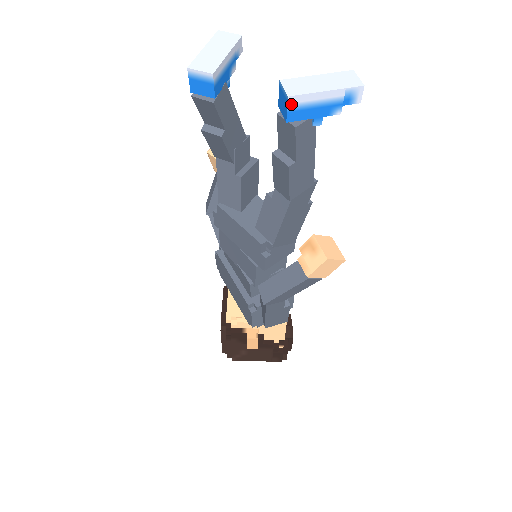
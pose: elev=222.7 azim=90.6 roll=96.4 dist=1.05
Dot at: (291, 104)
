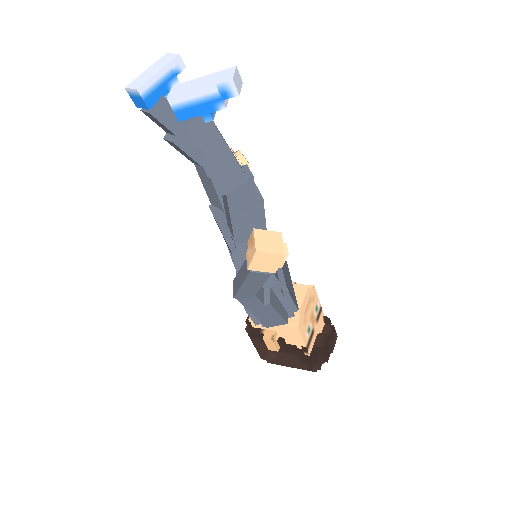
Dot at: (173, 105)
